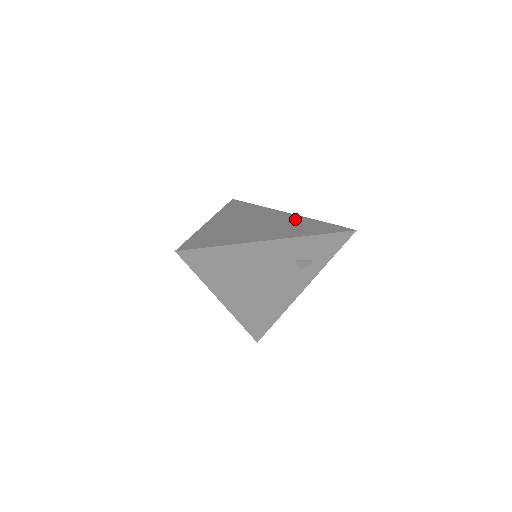
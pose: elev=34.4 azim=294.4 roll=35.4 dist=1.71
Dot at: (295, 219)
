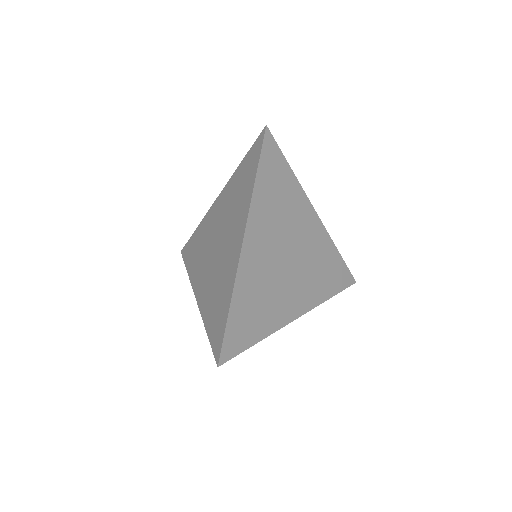
Dot at: (321, 243)
